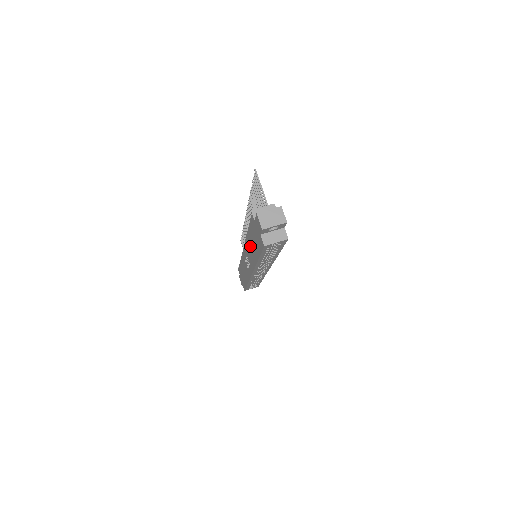
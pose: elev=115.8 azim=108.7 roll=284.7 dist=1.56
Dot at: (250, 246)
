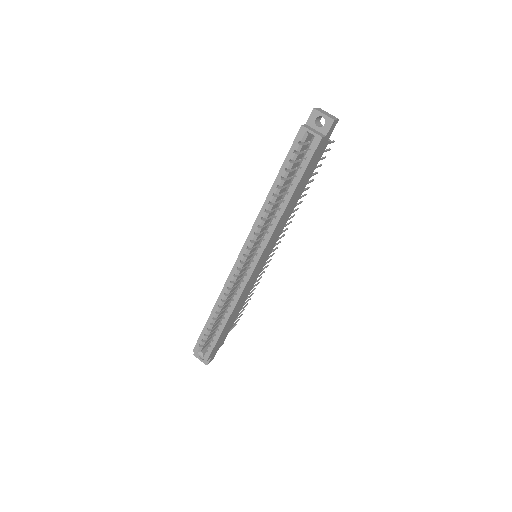
Dot at: occluded
